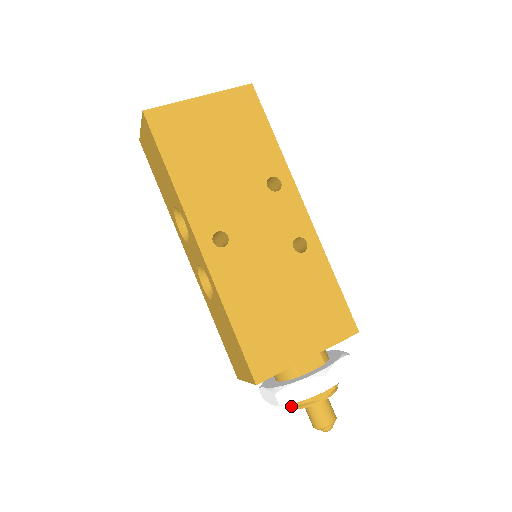
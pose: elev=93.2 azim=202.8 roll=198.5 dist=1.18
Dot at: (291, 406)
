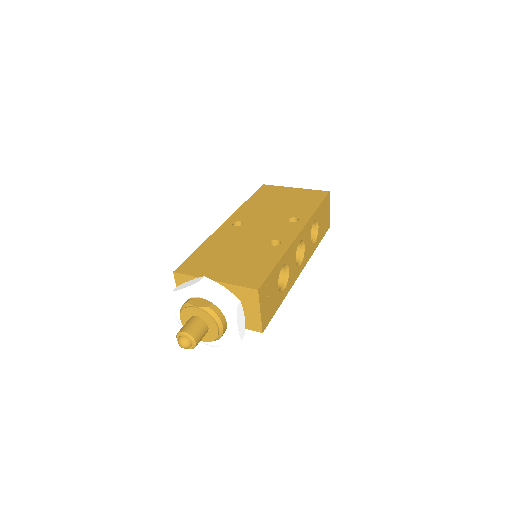
Dot at: (181, 316)
